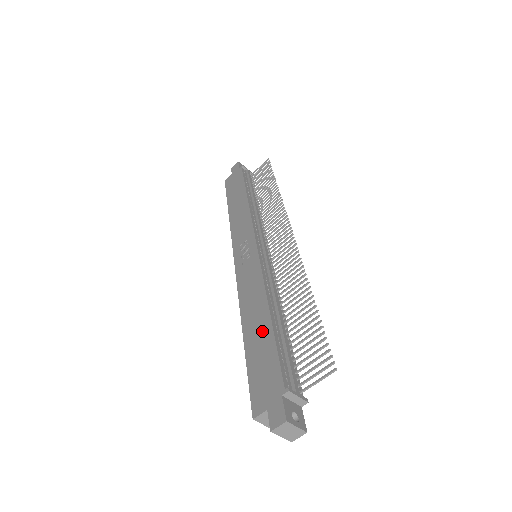
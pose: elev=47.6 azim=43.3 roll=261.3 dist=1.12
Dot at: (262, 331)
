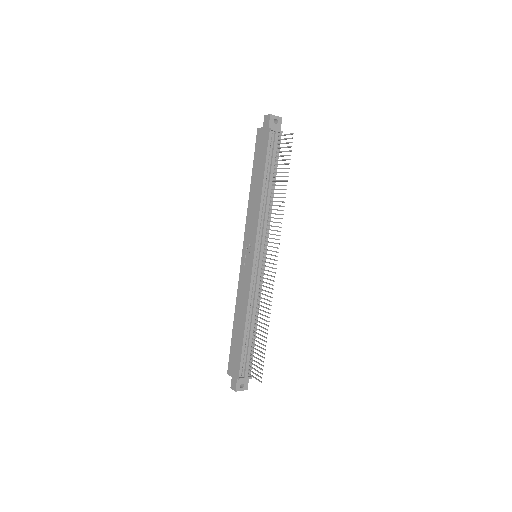
Dot at: (240, 333)
